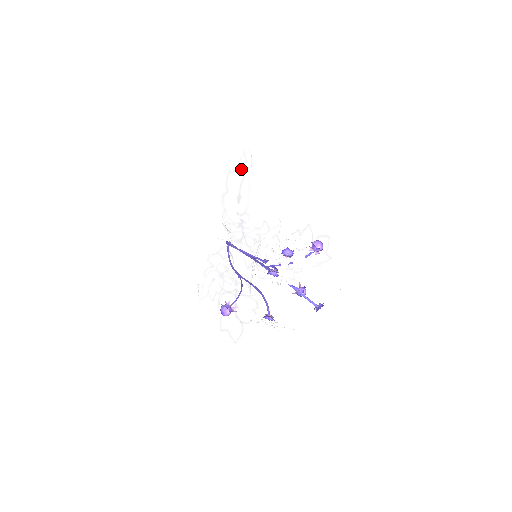
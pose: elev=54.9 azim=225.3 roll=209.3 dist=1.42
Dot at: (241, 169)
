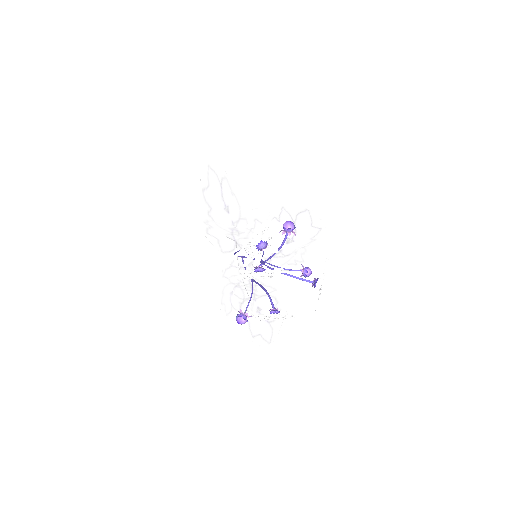
Dot at: (214, 182)
